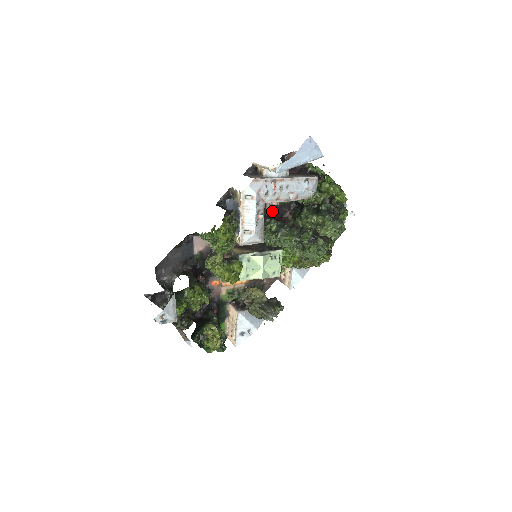
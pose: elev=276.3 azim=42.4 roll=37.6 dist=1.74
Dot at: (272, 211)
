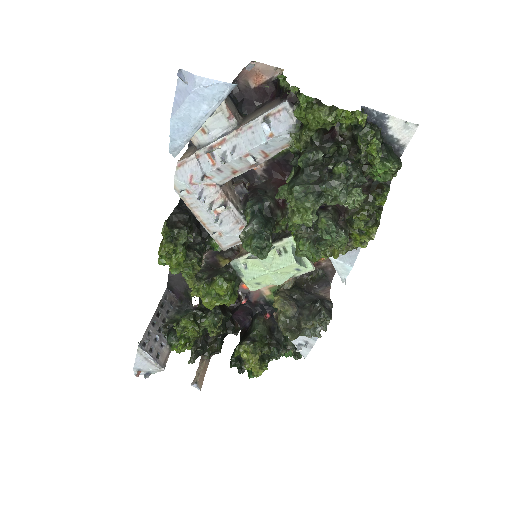
Dot at: (269, 173)
